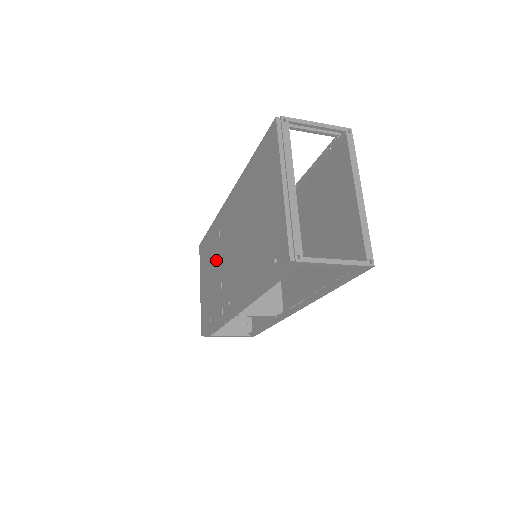
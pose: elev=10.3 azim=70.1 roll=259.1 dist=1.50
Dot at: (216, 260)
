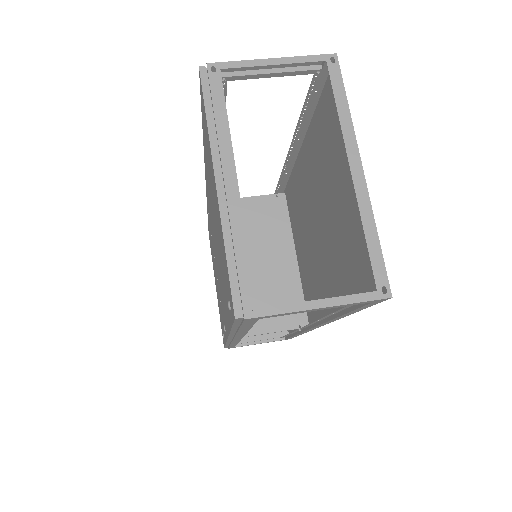
Dot at: (214, 262)
